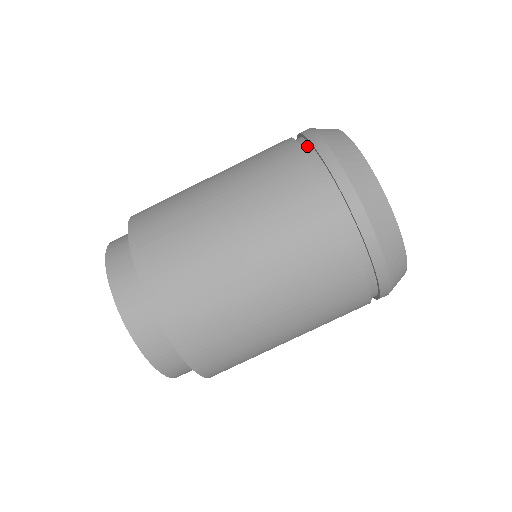
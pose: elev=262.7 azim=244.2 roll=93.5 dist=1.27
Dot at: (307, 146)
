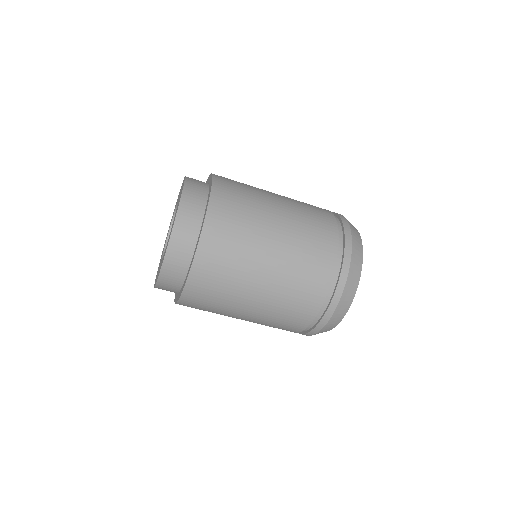
Dot at: (336, 277)
